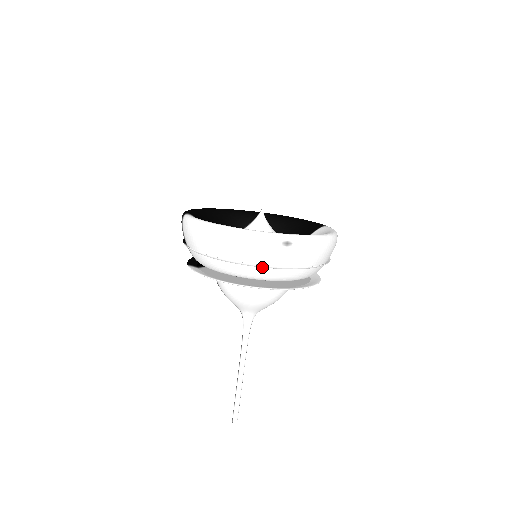
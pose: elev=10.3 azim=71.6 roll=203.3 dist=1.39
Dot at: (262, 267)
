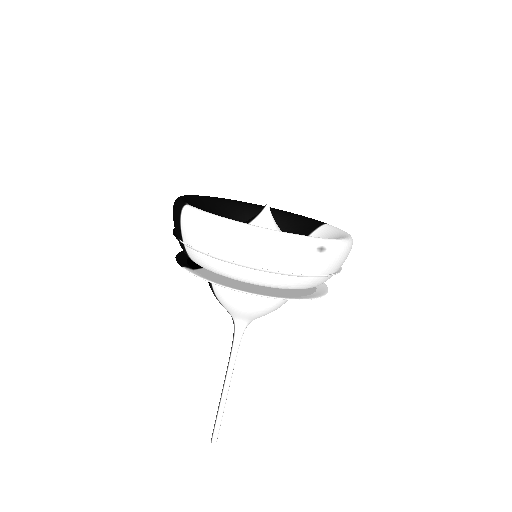
Dot at: (289, 275)
